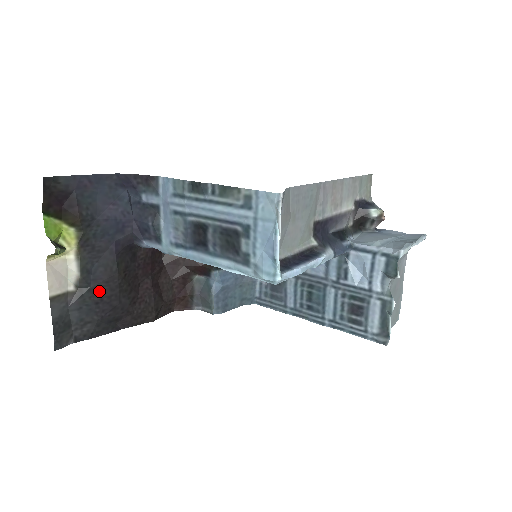
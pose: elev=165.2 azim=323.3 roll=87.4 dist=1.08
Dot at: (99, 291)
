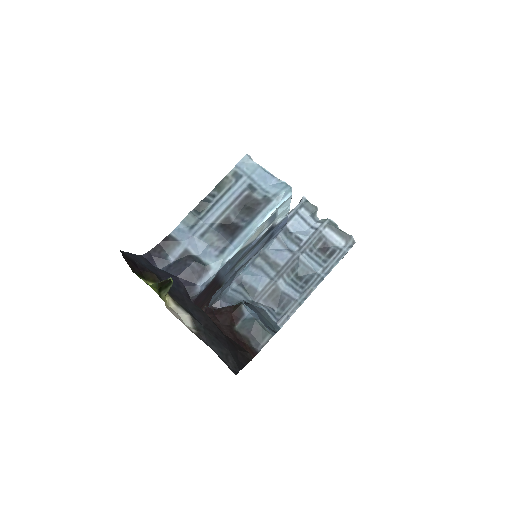
Dot at: (209, 329)
